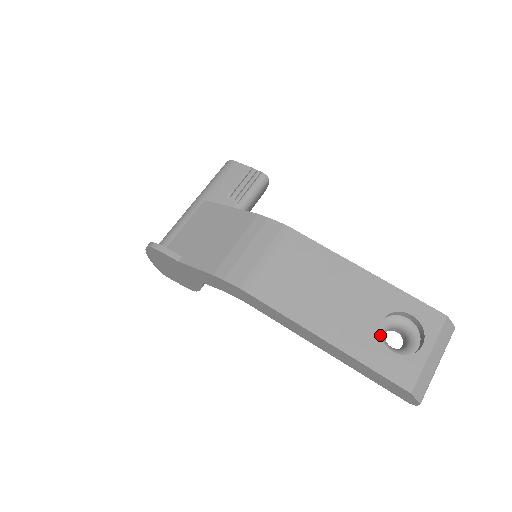
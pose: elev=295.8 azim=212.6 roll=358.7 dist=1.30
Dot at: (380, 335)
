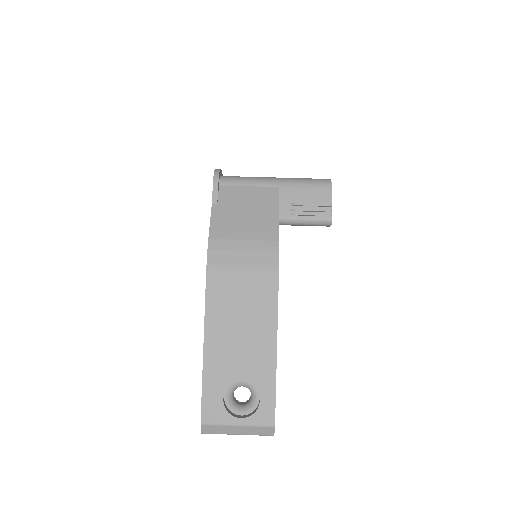
Dot at: (230, 384)
